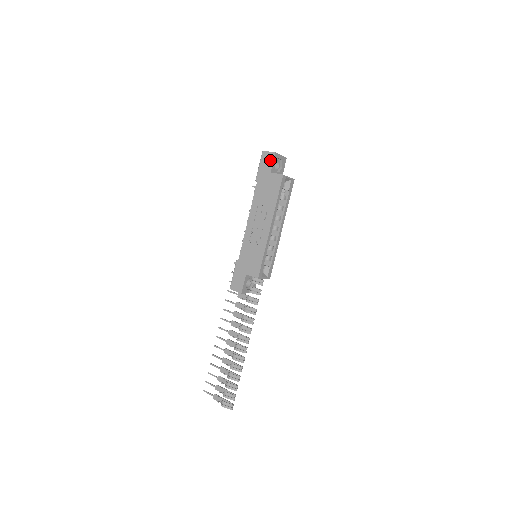
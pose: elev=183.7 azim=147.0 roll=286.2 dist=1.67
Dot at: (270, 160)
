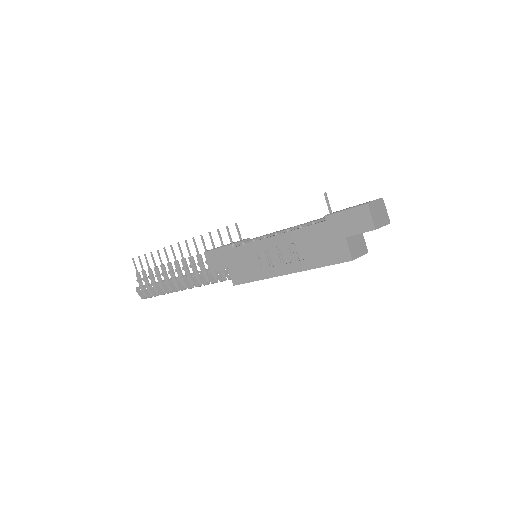
Dot at: (361, 227)
